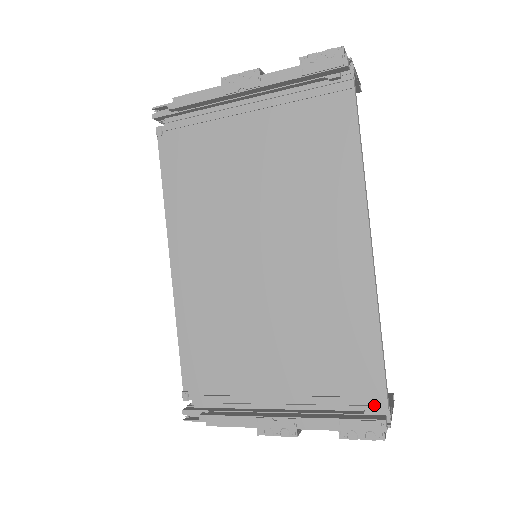
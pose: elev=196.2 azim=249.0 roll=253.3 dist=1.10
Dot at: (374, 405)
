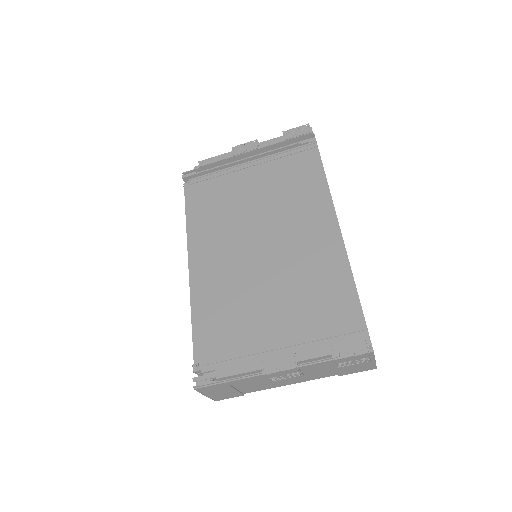
Dot at: (358, 337)
